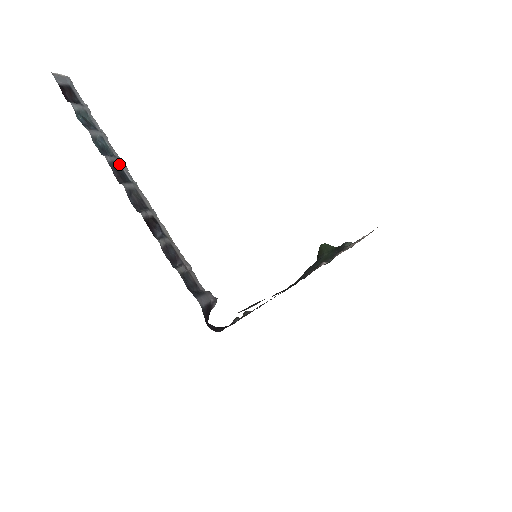
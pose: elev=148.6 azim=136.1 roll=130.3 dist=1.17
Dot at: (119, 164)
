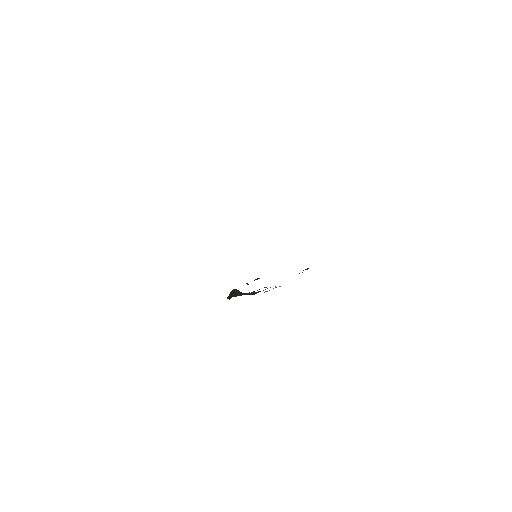
Dot at: occluded
